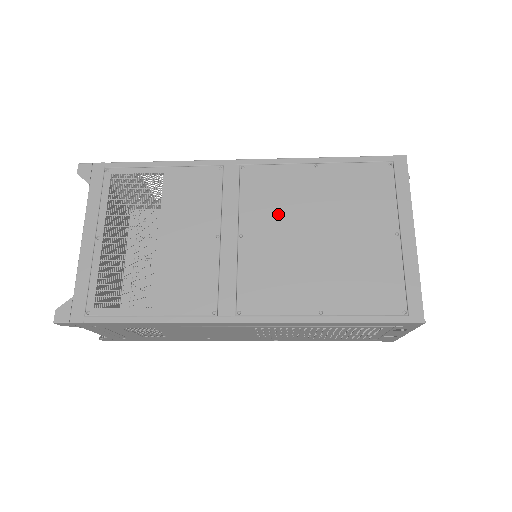
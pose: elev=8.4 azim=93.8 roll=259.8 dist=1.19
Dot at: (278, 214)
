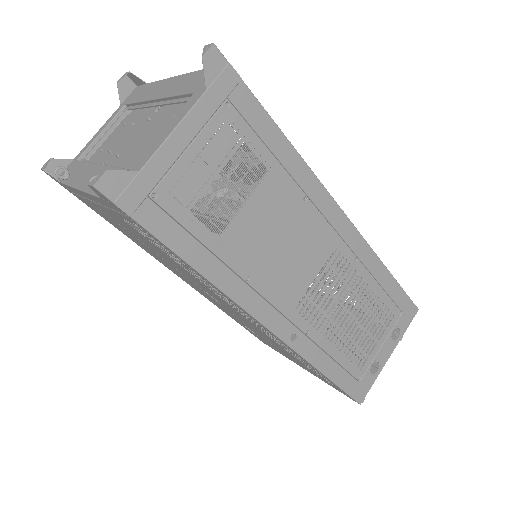
Dot at: occluded
